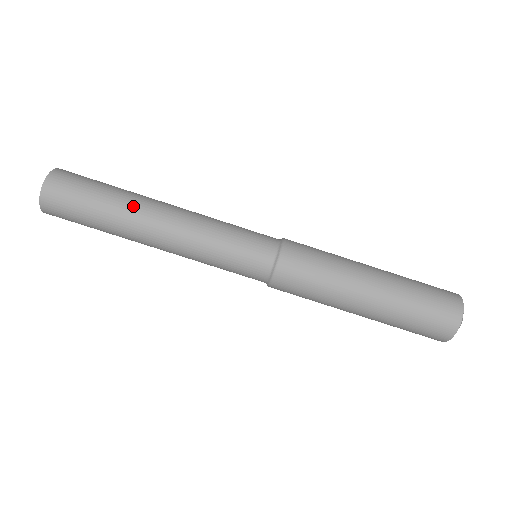
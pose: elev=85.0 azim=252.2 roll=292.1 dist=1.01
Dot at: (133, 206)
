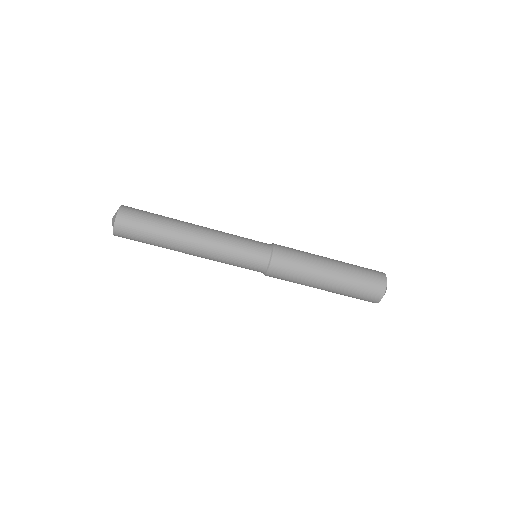
Dot at: (173, 243)
